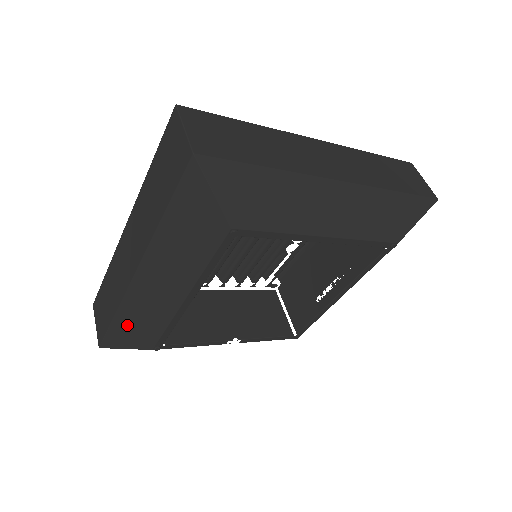
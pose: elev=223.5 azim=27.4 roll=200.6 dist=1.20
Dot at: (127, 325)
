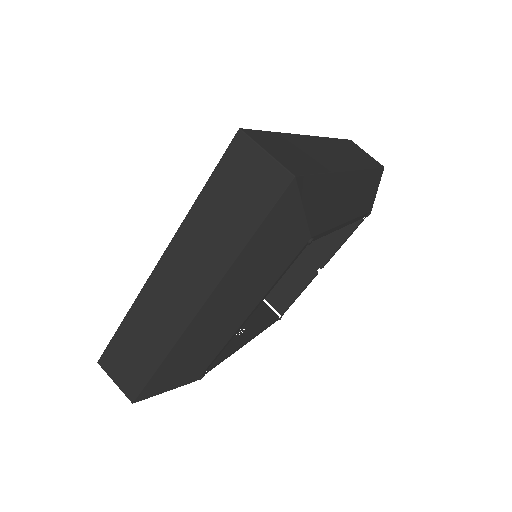
Dot at: occluded
